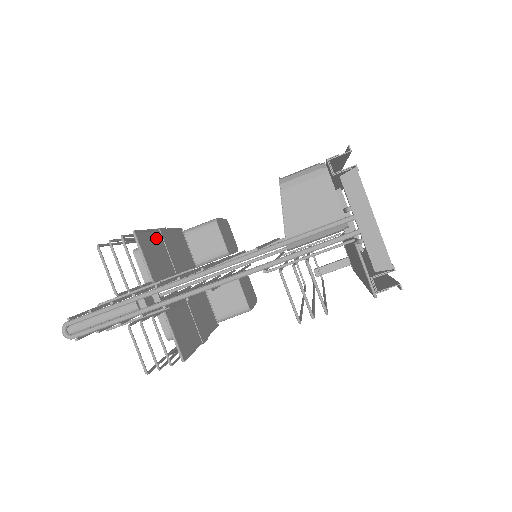
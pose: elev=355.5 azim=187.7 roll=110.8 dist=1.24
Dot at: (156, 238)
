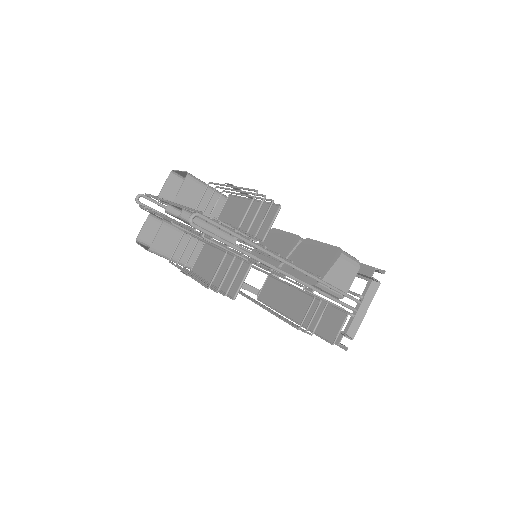
Dot at: (258, 207)
